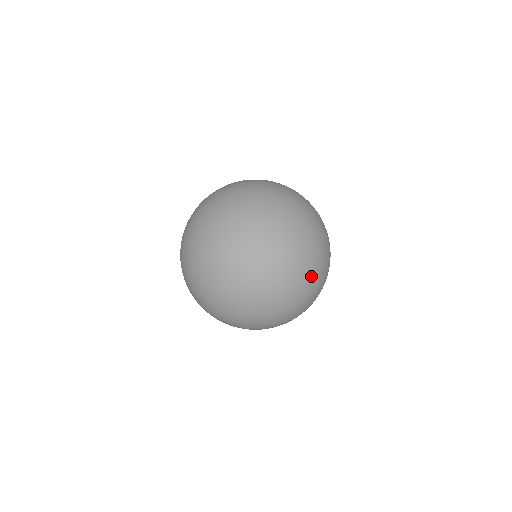
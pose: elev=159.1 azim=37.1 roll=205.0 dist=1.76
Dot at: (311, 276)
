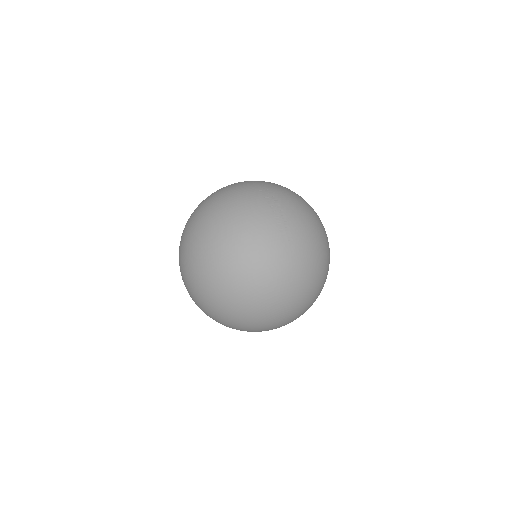
Dot at: (286, 319)
